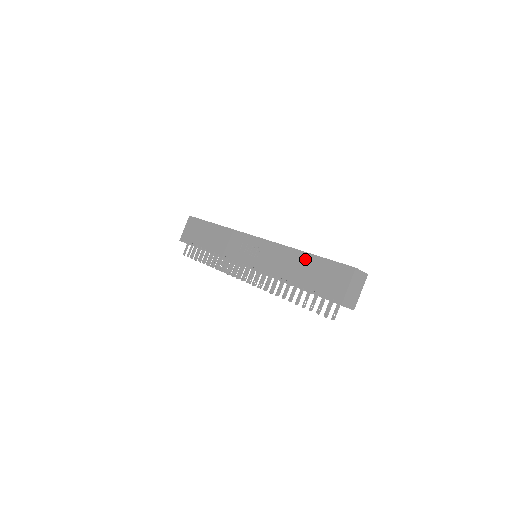
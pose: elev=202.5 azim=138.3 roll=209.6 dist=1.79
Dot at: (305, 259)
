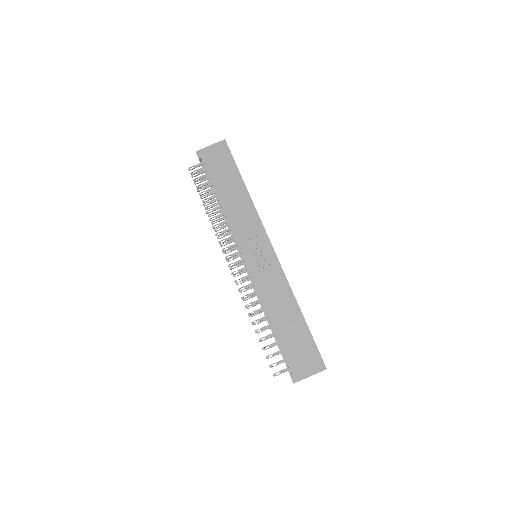
Dot at: (297, 317)
